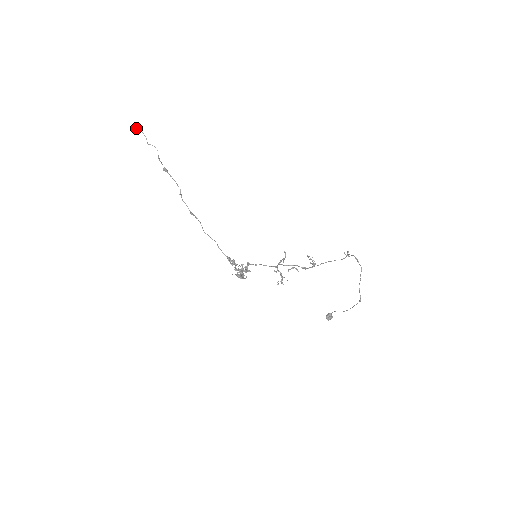
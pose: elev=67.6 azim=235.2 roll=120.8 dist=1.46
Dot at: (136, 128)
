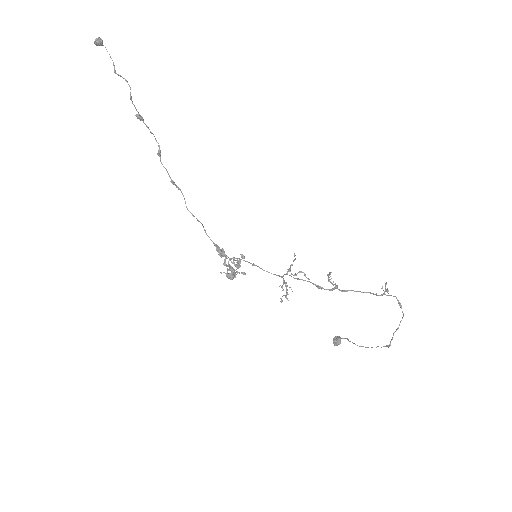
Dot at: (98, 44)
